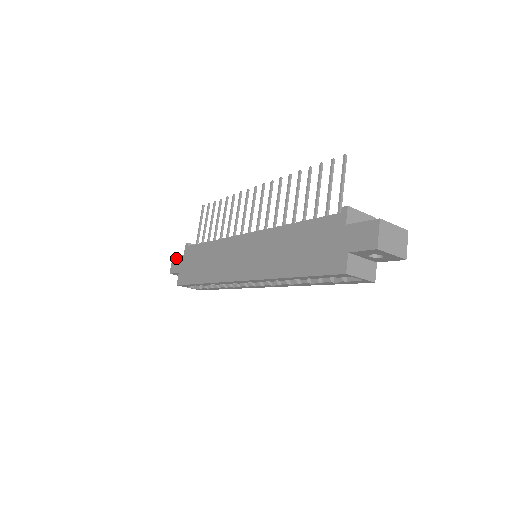
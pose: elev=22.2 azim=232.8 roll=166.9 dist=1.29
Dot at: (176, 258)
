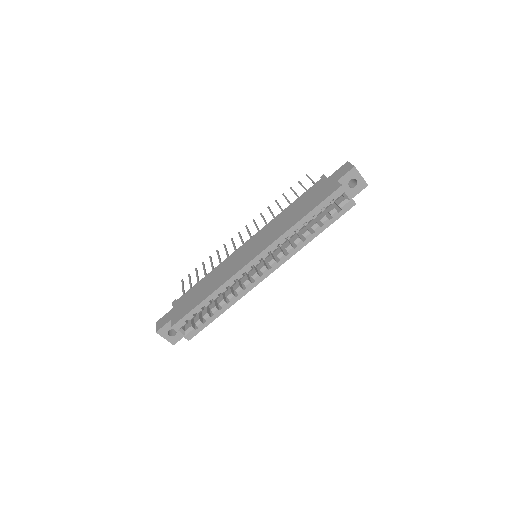
Dot at: (162, 318)
